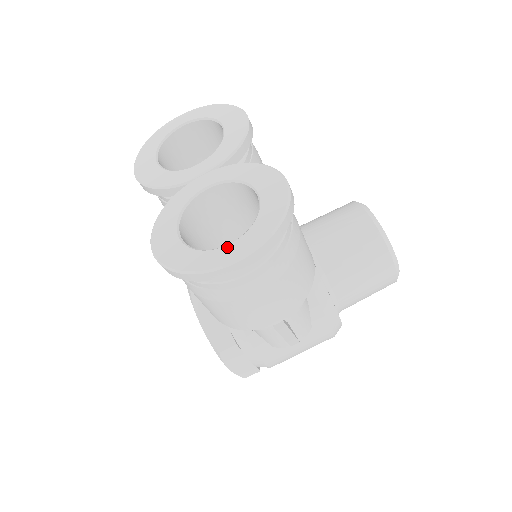
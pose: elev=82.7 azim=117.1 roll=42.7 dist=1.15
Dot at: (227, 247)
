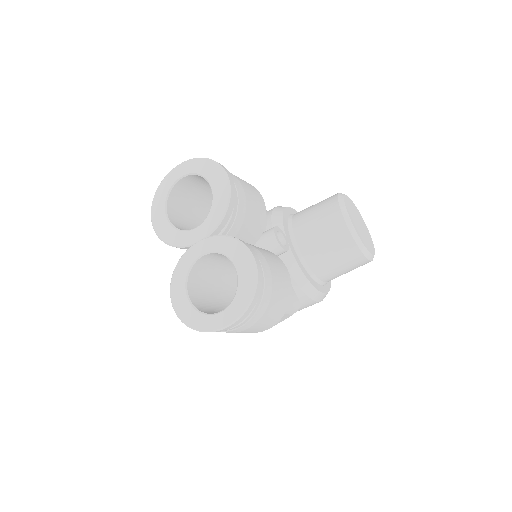
Dot at: (218, 315)
